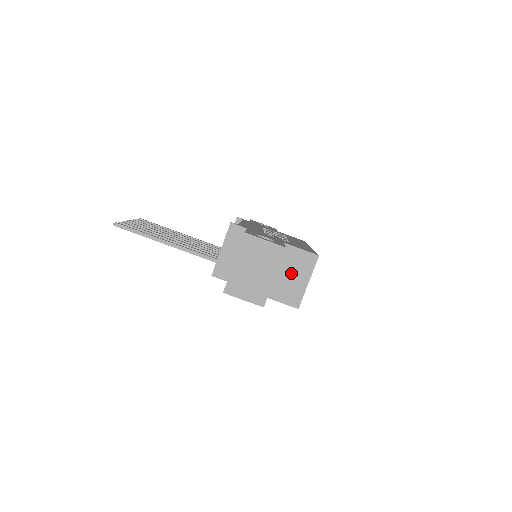
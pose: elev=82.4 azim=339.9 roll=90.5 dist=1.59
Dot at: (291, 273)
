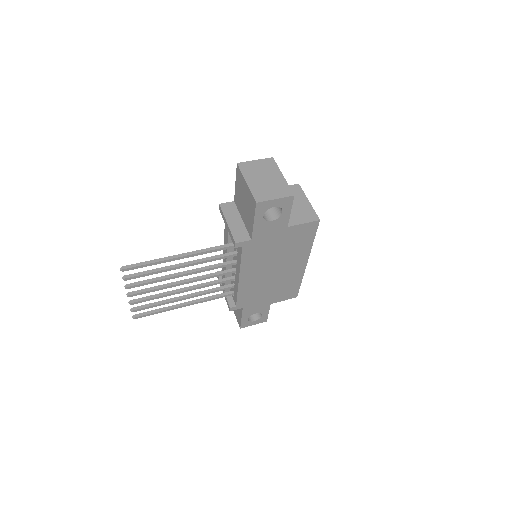
Dot at: occluded
